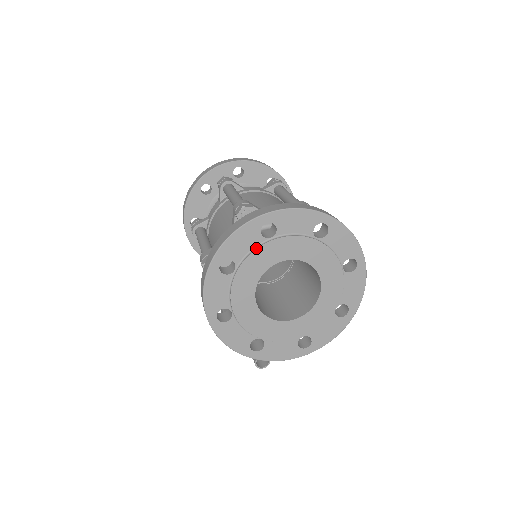
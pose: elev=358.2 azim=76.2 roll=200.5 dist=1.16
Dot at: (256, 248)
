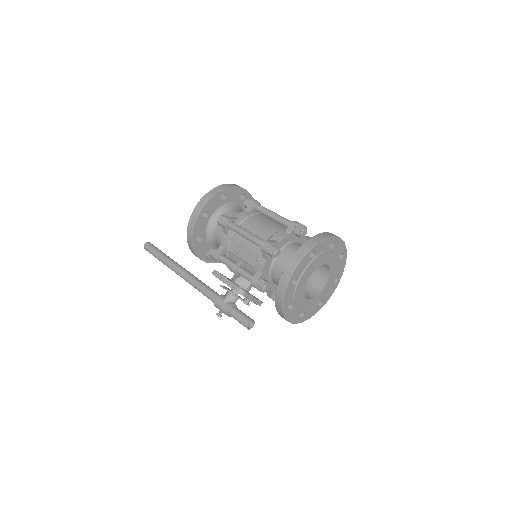
Dot at: (325, 252)
